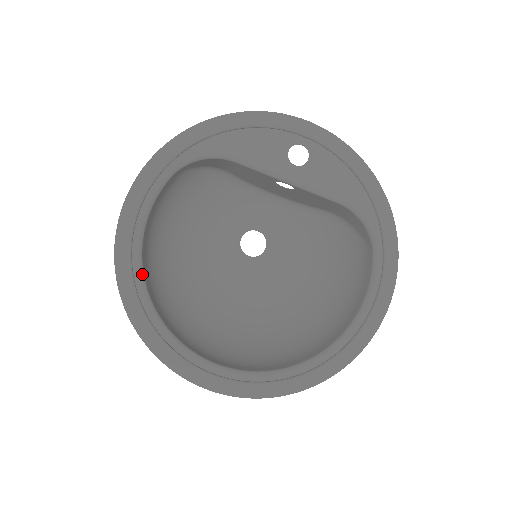
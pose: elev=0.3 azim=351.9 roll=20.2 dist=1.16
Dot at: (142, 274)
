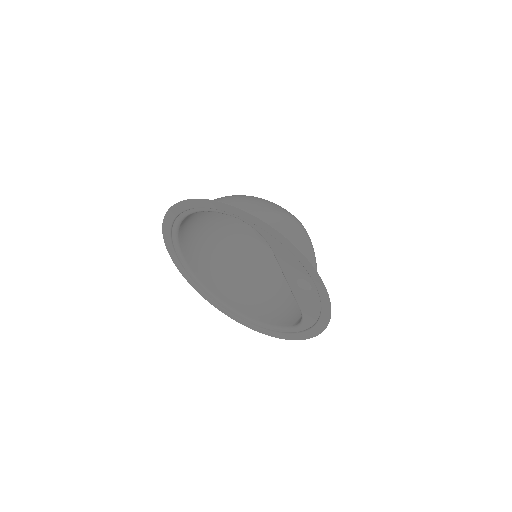
Dot at: (183, 219)
